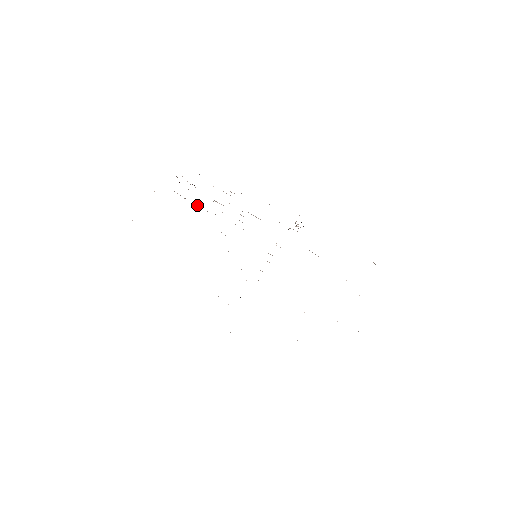
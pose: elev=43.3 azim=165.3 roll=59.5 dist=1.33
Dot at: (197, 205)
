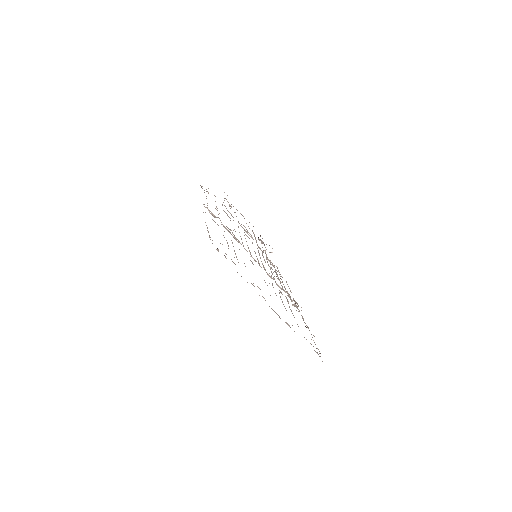
Dot at: (255, 238)
